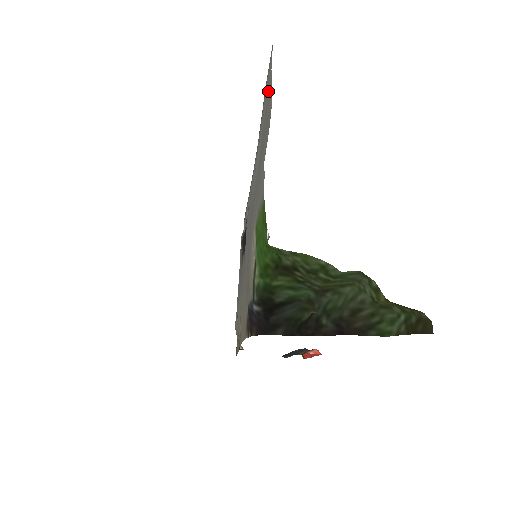
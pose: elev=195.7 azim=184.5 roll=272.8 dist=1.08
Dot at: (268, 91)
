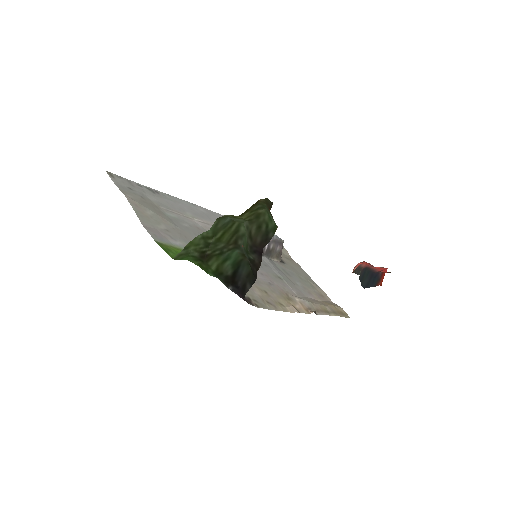
Dot at: (129, 190)
